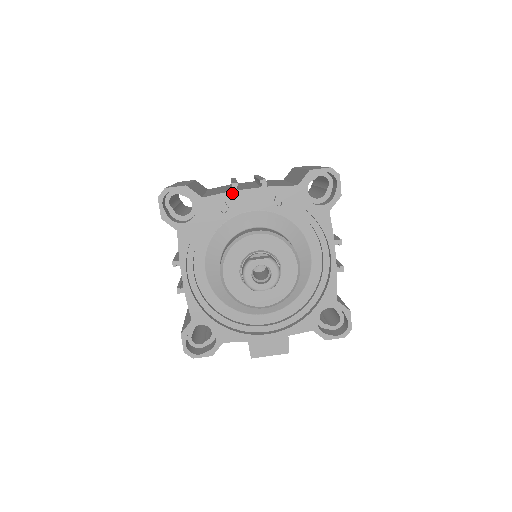
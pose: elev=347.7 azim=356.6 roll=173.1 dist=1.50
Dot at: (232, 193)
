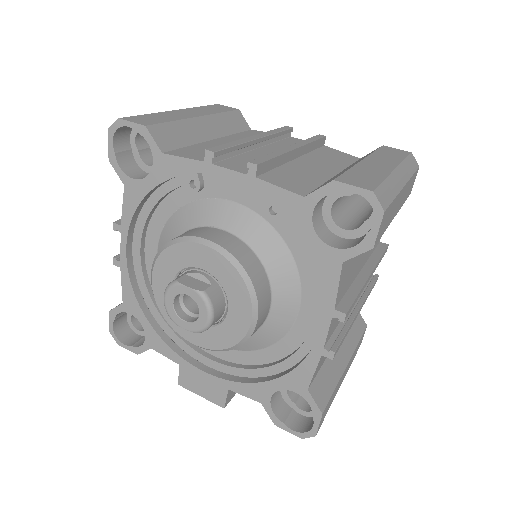
Dot at: (203, 165)
